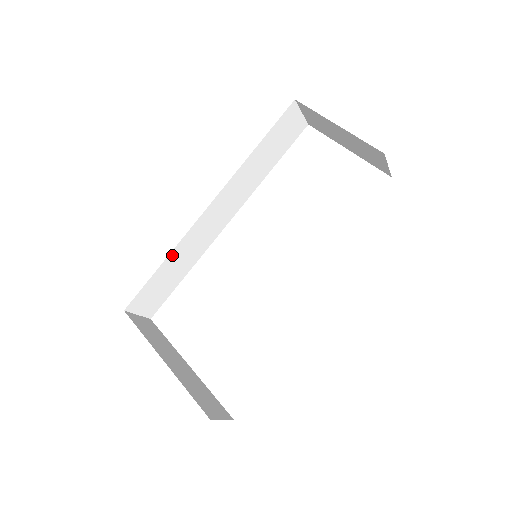
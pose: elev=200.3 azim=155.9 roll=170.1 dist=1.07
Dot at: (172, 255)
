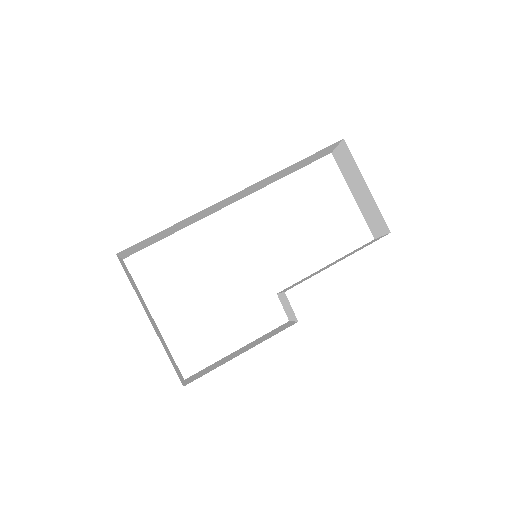
Dot at: (182, 221)
